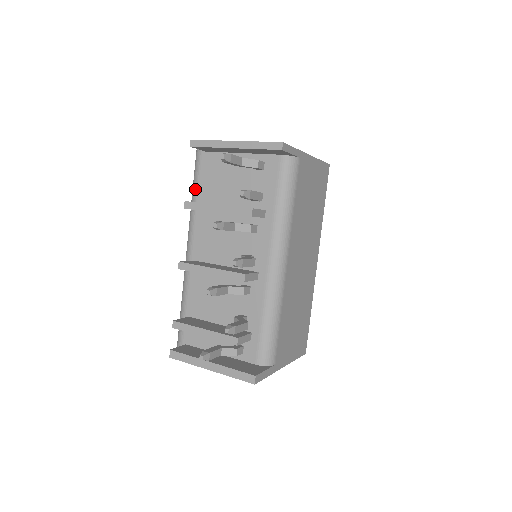
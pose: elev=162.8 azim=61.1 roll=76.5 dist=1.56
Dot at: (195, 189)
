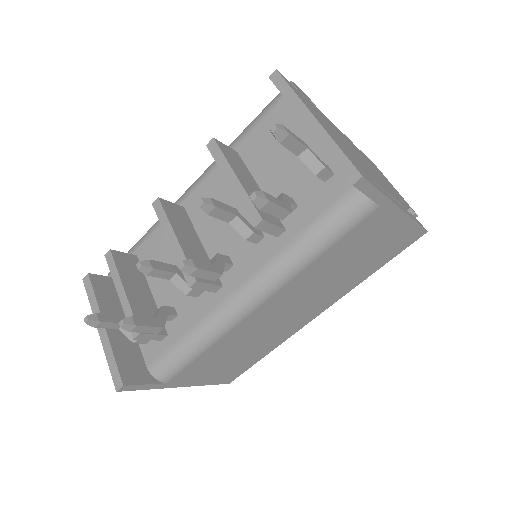
Dot at: (246, 131)
